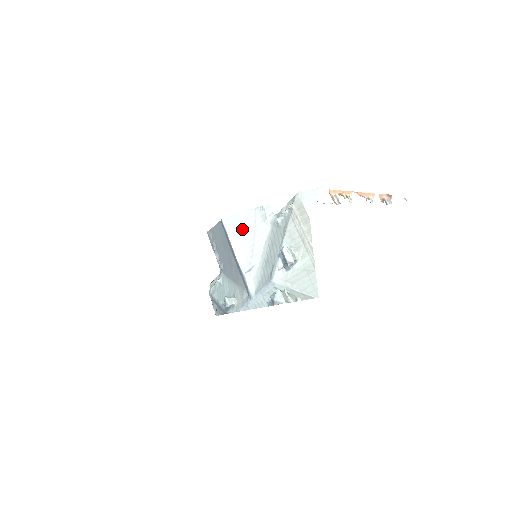
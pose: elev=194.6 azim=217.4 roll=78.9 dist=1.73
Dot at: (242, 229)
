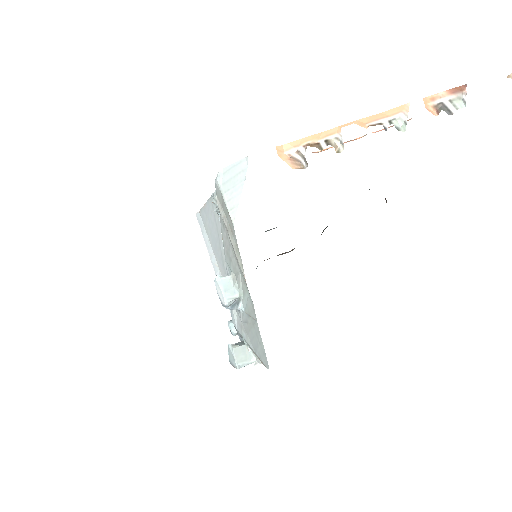
Dot at: (210, 230)
